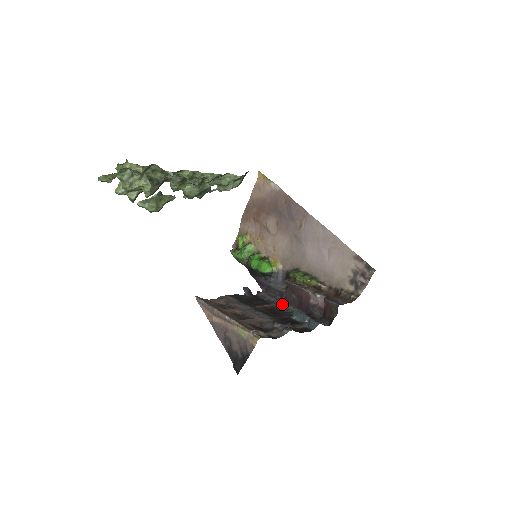
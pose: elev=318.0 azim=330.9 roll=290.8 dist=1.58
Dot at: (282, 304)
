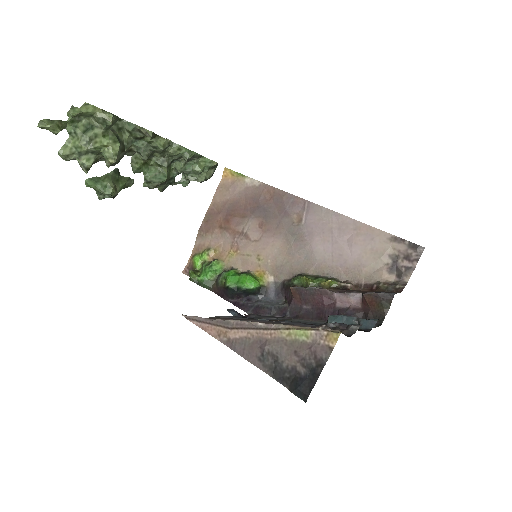
Dot at: (292, 320)
